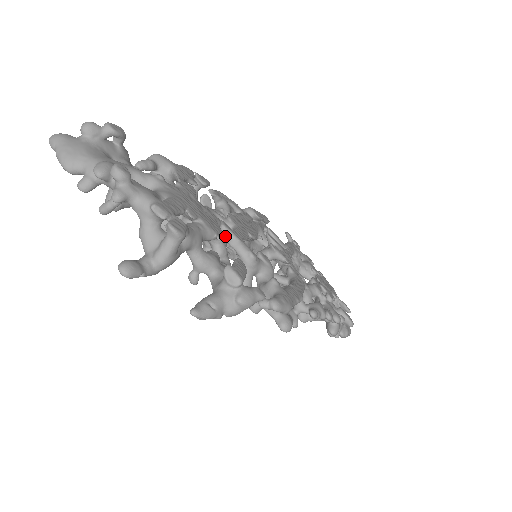
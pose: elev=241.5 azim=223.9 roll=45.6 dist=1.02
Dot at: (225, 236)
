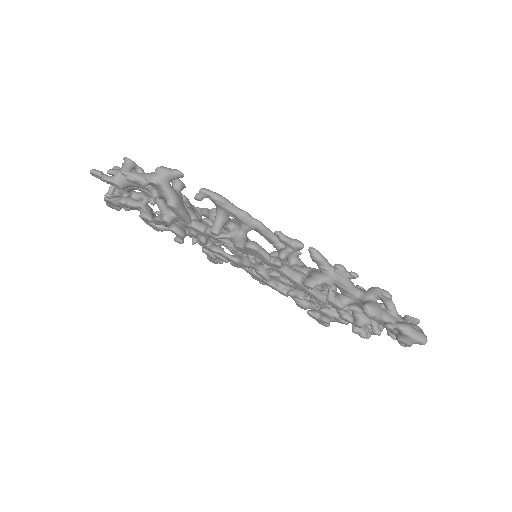
Dot at: (199, 212)
